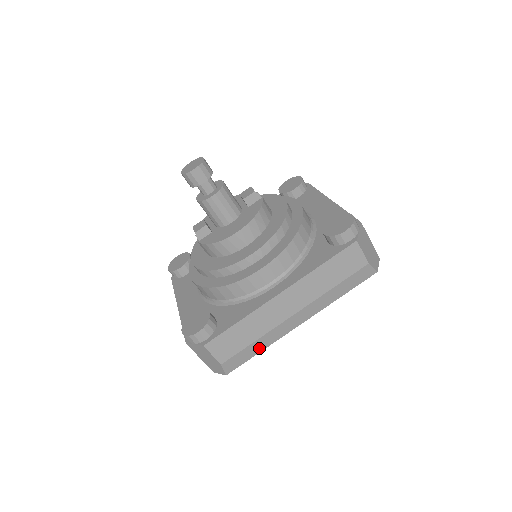
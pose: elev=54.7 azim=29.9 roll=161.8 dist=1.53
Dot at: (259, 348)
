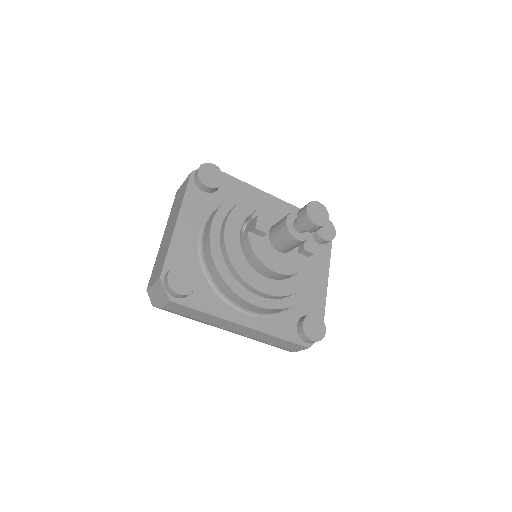
Dot at: (190, 318)
